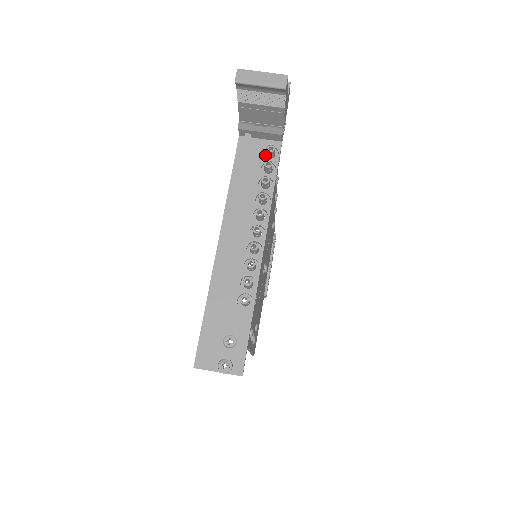
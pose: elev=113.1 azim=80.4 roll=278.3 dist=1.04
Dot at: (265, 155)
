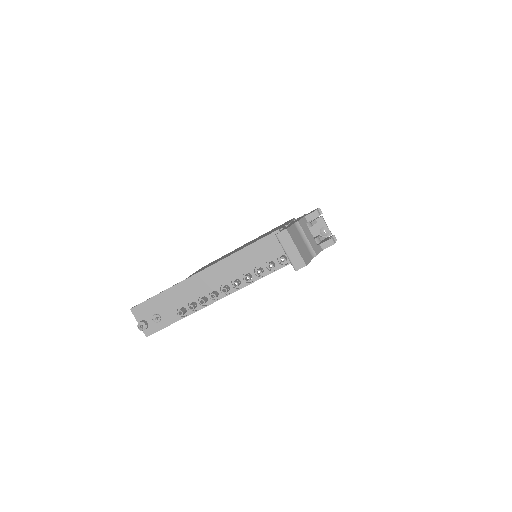
Dot at: (281, 255)
